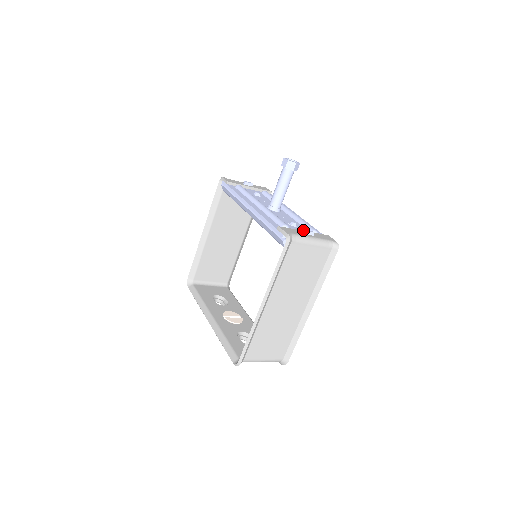
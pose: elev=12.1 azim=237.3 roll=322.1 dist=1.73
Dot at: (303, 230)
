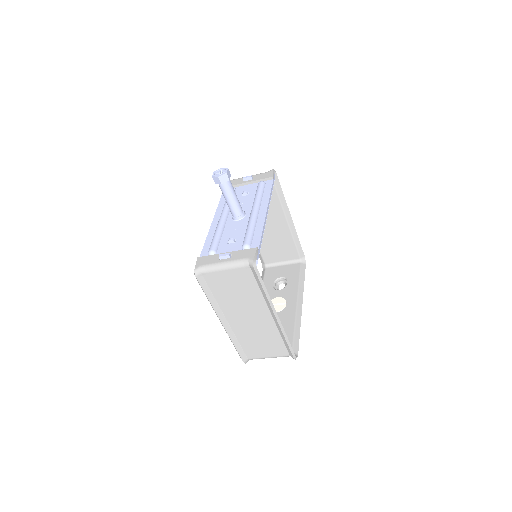
Dot at: (236, 247)
